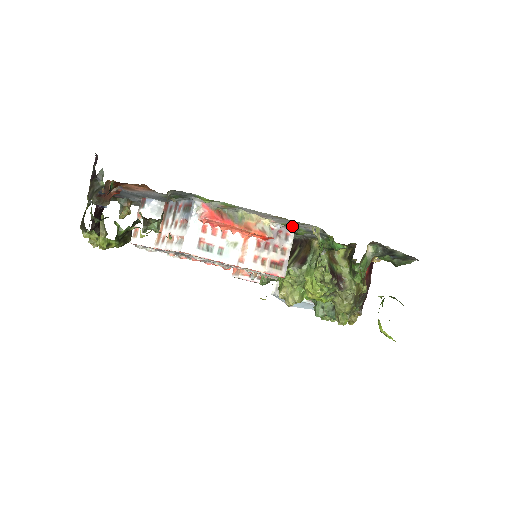
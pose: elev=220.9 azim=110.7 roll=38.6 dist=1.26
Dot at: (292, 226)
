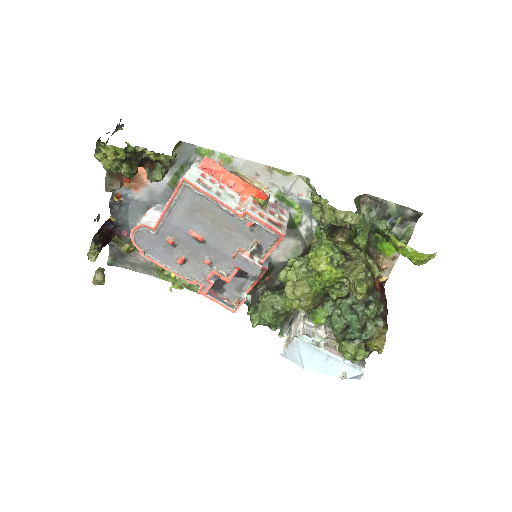
Dot at: (285, 196)
